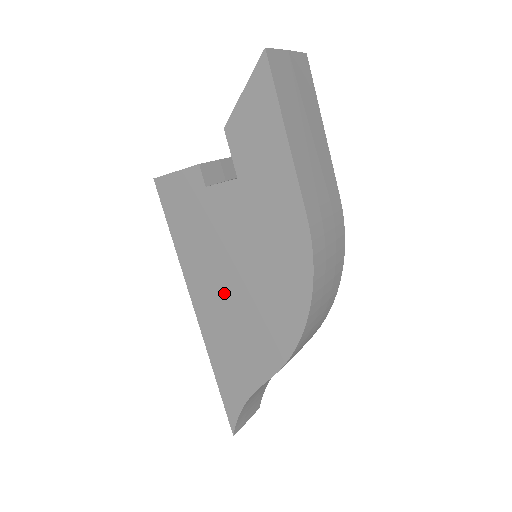
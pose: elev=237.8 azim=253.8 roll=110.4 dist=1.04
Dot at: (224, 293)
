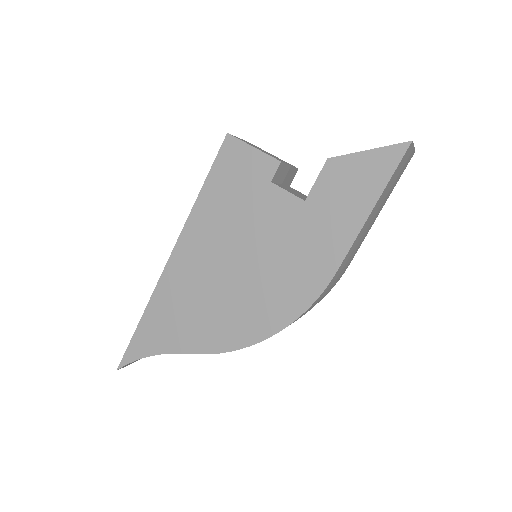
Dot at: (212, 266)
